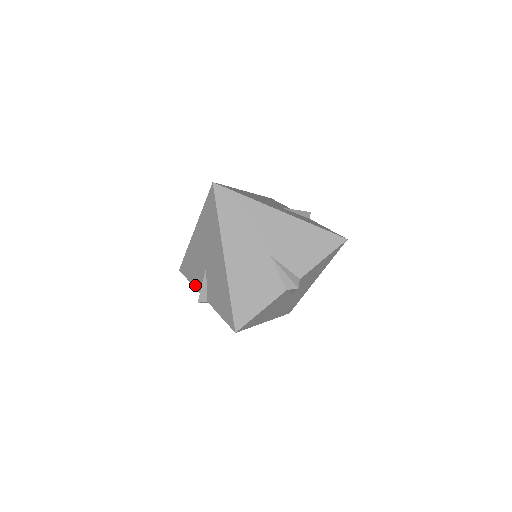
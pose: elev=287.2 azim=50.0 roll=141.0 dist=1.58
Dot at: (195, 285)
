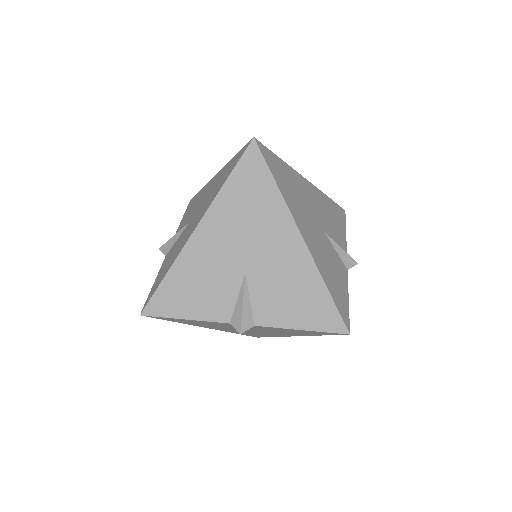
Dot at: (178, 229)
